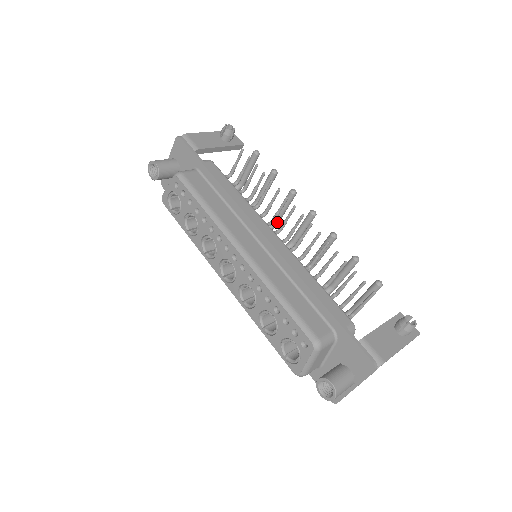
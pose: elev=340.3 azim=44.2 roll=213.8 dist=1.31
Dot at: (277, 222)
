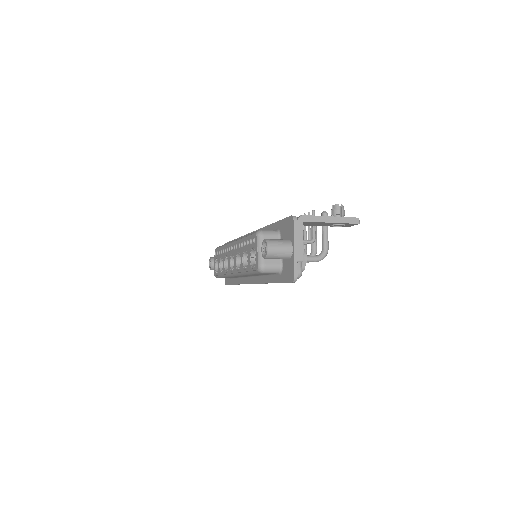
Dot at: occluded
